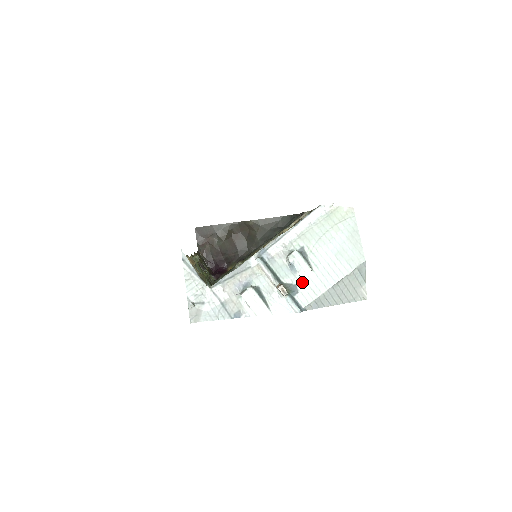
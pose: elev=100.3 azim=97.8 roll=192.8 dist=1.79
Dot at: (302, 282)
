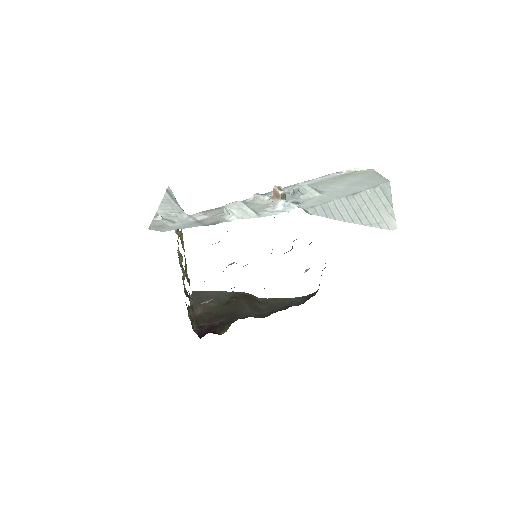
Dot at: (307, 199)
